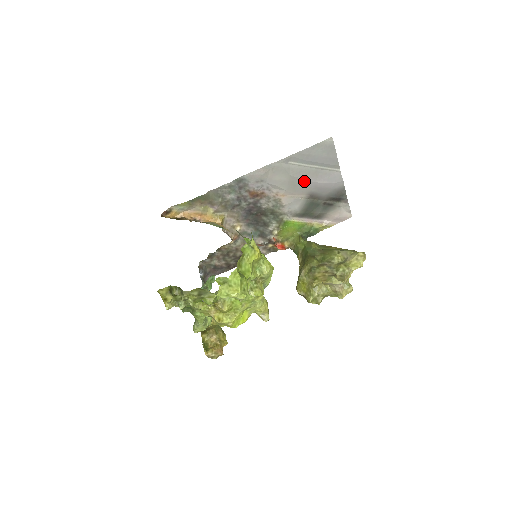
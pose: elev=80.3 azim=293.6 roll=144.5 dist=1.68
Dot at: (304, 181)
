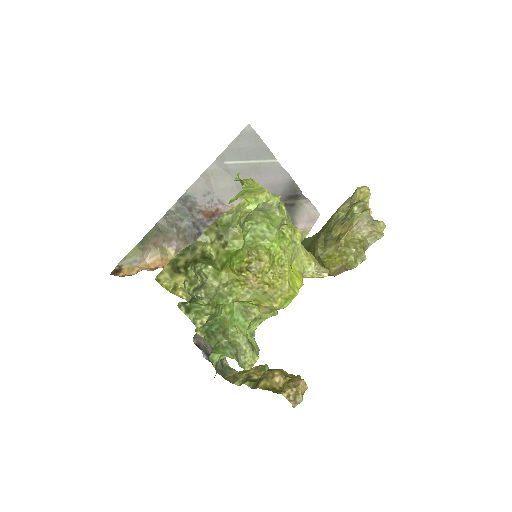
Dot at: occluded
